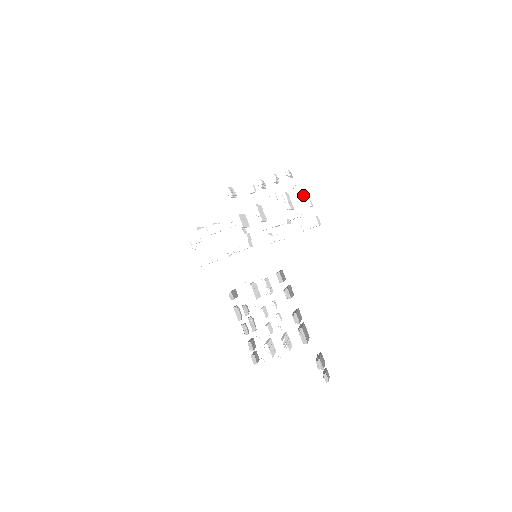
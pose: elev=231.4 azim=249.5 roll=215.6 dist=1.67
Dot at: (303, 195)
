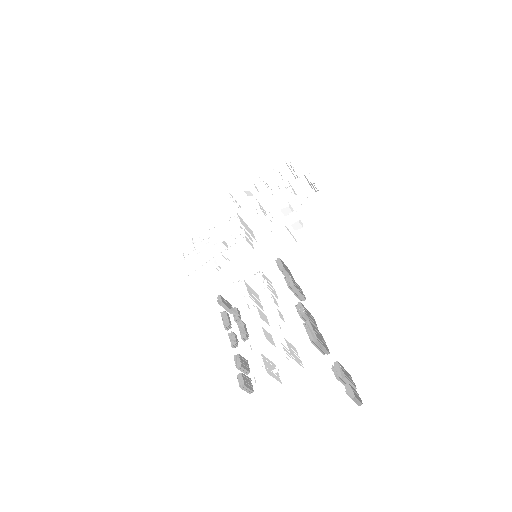
Dot at: (306, 175)
